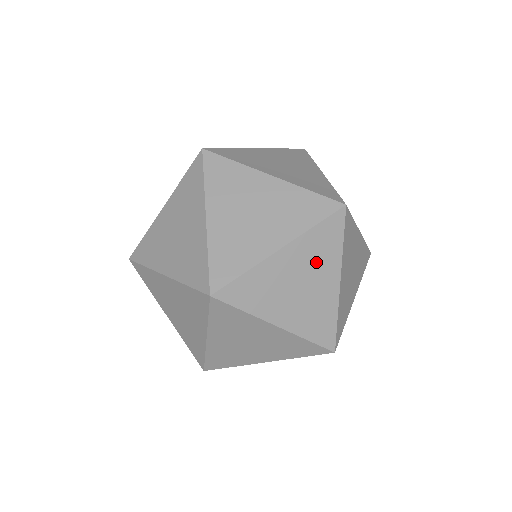
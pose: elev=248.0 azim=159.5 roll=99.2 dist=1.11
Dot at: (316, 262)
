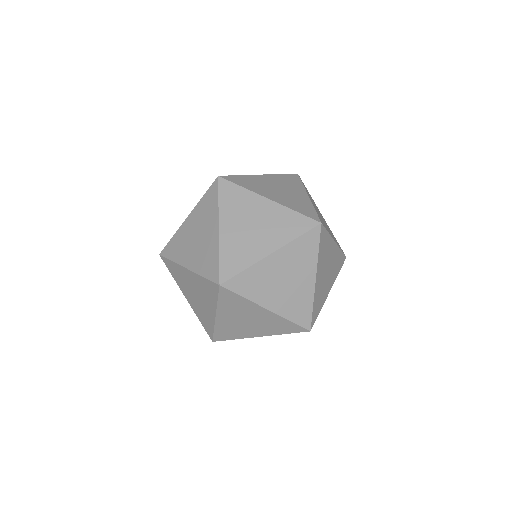
Dot at: (333, 268)
